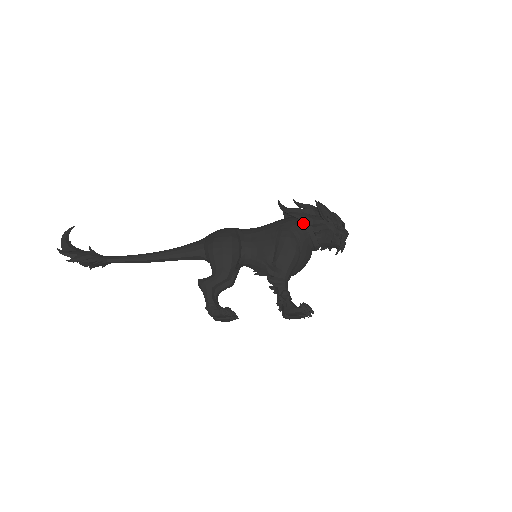
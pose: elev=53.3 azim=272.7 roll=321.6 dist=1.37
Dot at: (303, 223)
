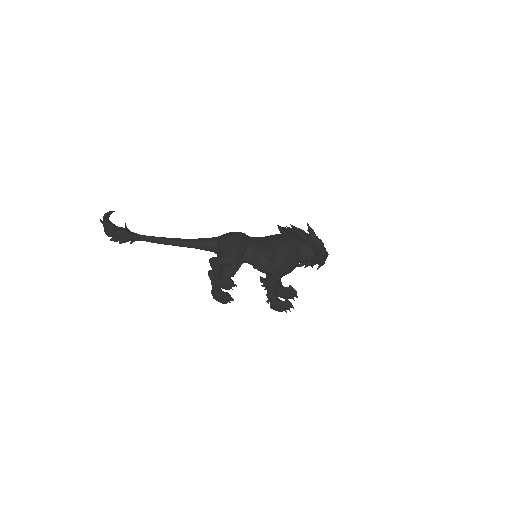
Dot at: (296, 237)
